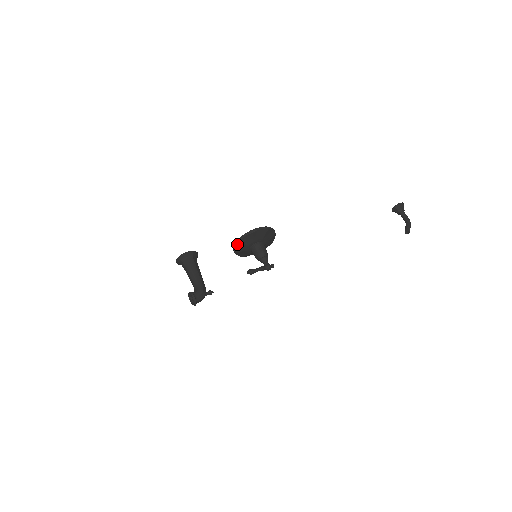
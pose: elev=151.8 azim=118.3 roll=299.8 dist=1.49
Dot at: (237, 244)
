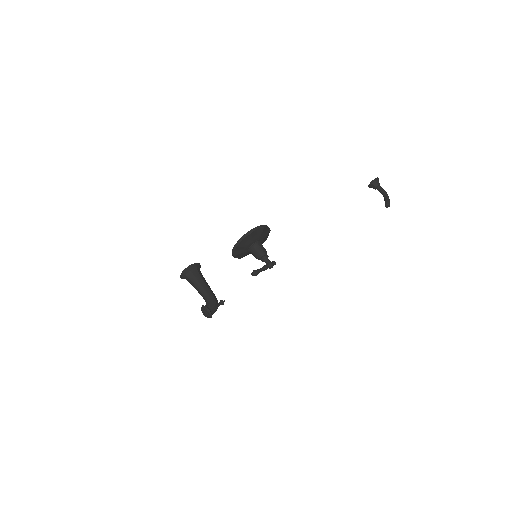
Dot at: (236, 248)
